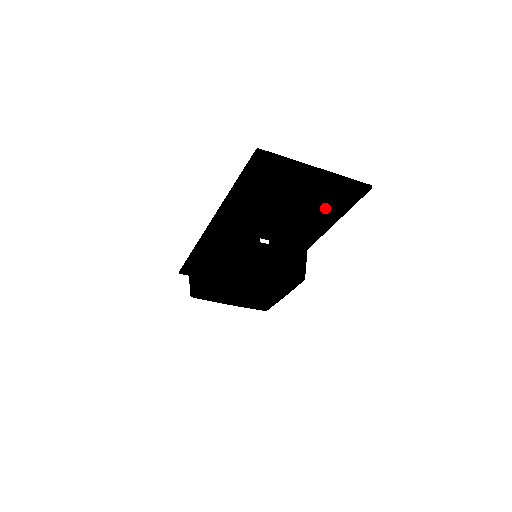
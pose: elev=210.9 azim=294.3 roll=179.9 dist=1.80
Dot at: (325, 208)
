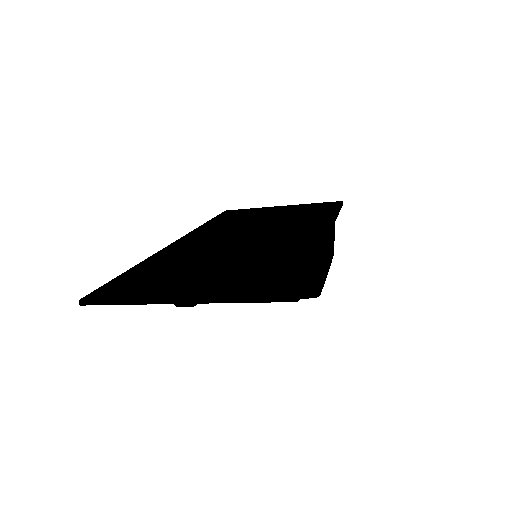
Dot at: occluded
